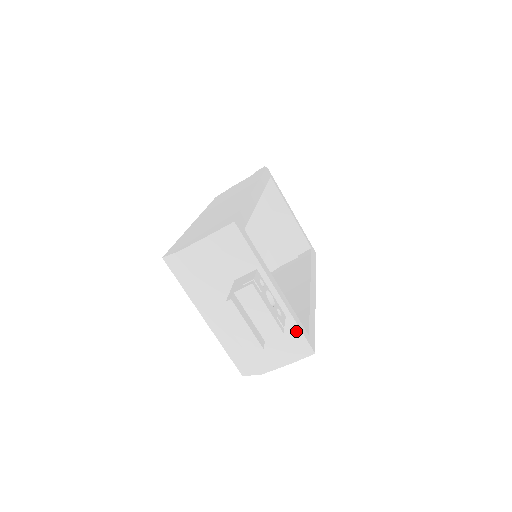
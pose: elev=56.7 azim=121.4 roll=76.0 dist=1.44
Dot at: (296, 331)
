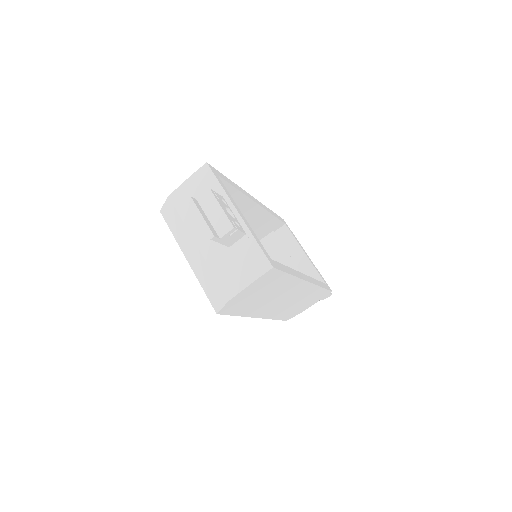
Dot at: (255, 247)
